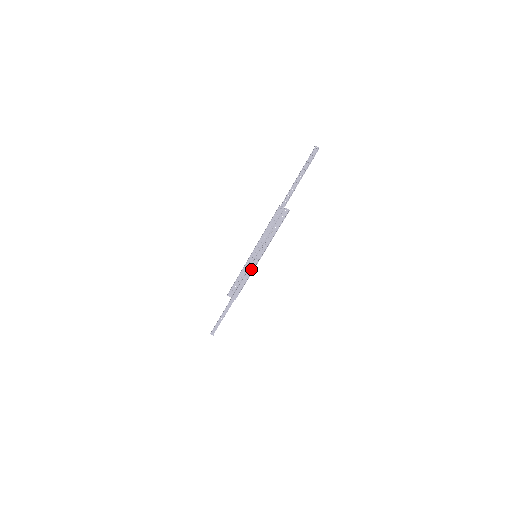
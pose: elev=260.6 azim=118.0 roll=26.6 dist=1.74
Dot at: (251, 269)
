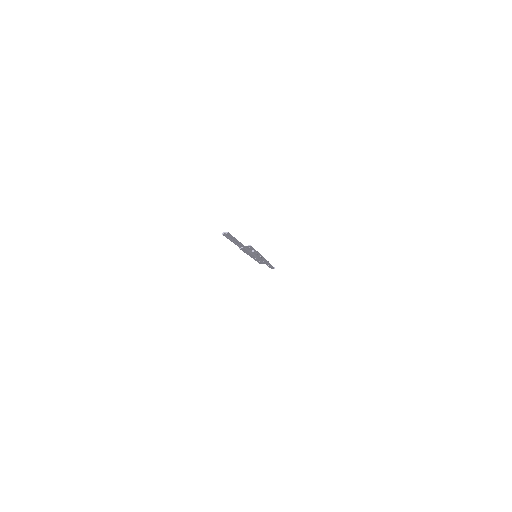
Dot at: (261, 259)
